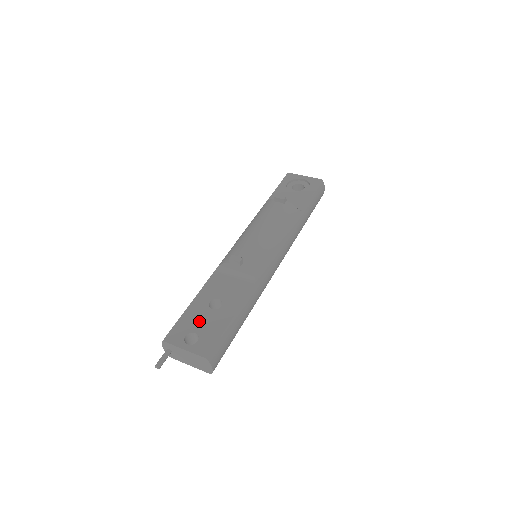
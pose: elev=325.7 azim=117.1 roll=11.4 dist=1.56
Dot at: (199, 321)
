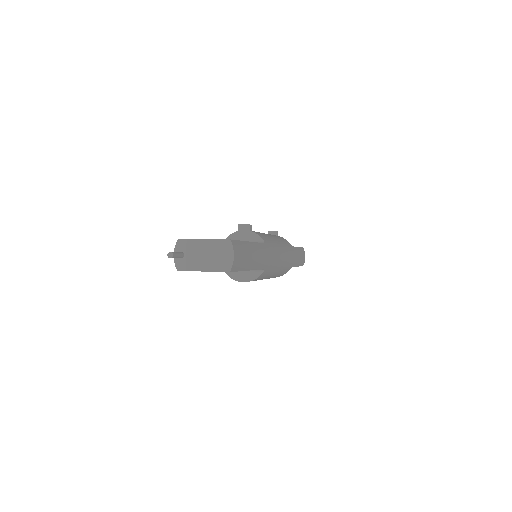
Dot at: occluded
